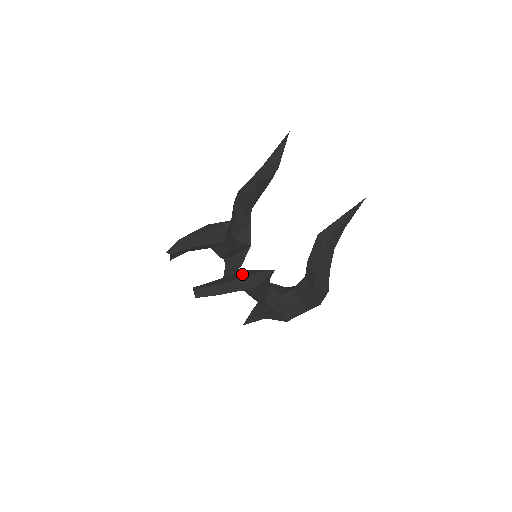
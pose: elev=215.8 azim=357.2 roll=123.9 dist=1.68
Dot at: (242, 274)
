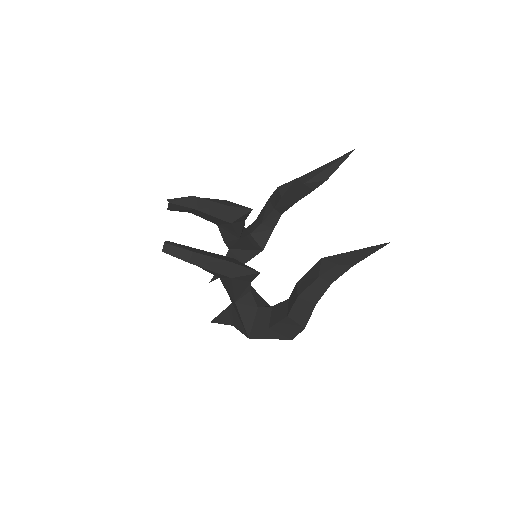
Dot at: (224, 258)
